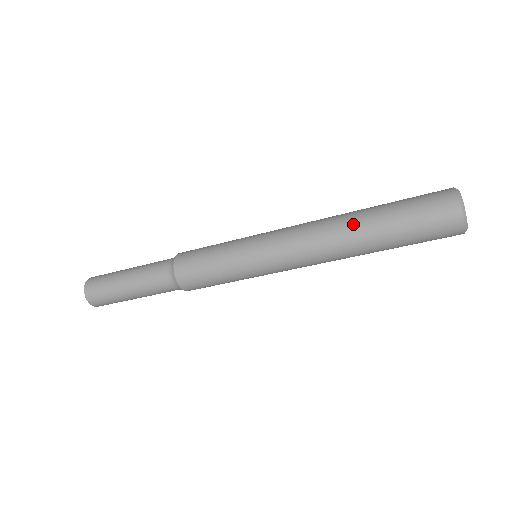
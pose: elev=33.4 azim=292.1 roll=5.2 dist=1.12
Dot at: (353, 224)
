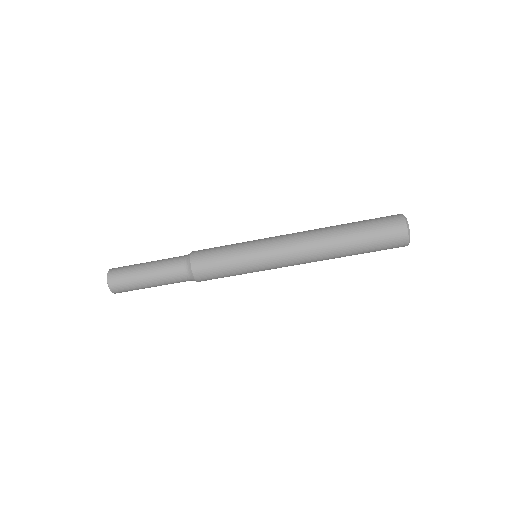
Dot at: (332, 231)
